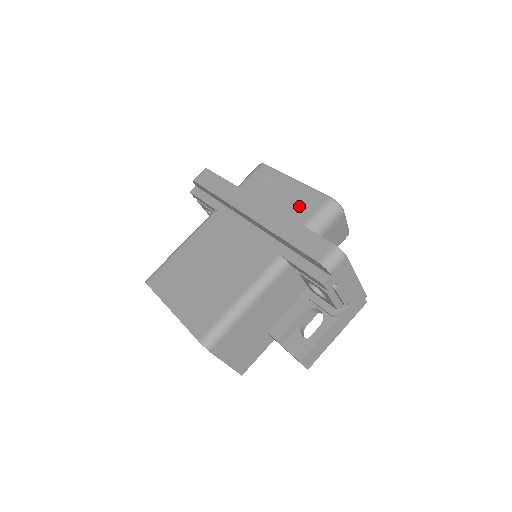
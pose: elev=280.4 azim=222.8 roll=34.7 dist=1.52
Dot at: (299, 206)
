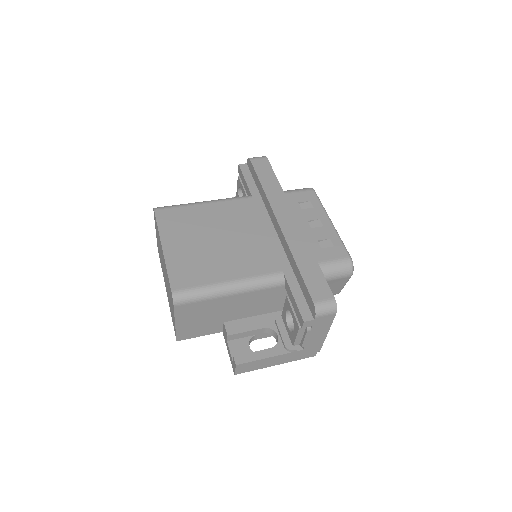
Dot at: (322, 245)
